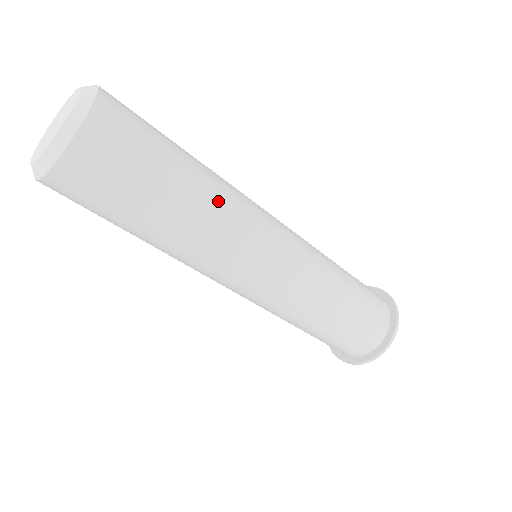
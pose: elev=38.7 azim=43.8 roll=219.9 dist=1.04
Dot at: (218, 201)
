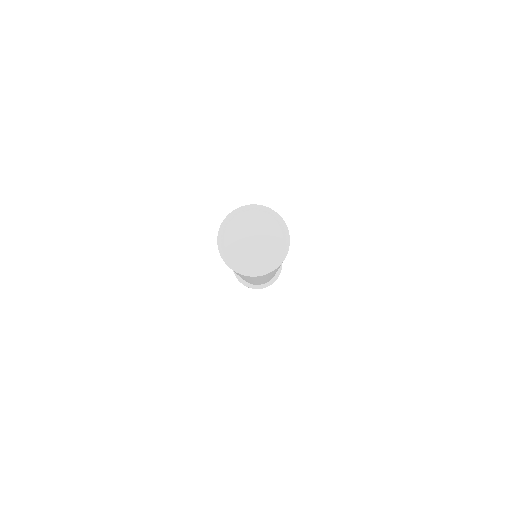
Dot at: occluded
